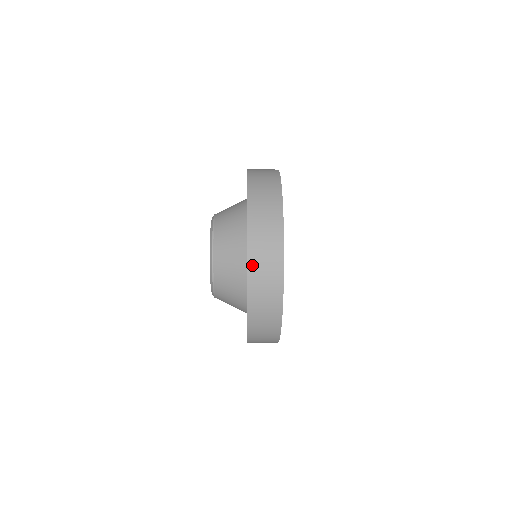
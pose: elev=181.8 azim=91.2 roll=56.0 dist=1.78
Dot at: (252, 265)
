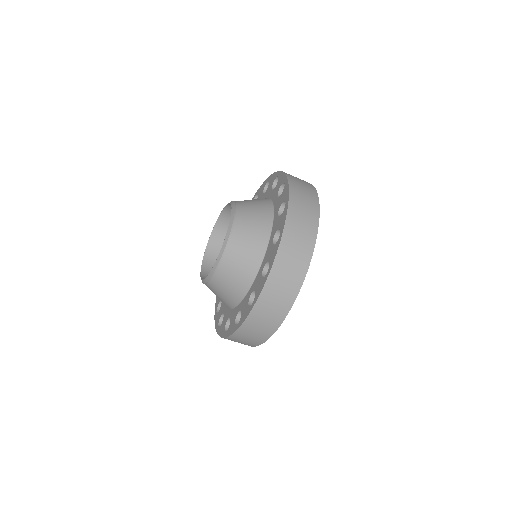
Dot at: (289, 228)
